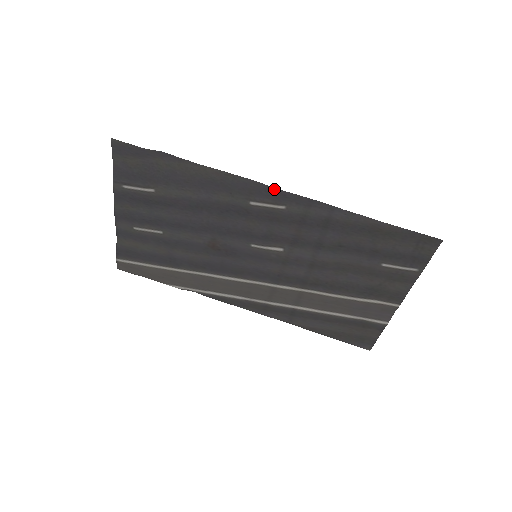
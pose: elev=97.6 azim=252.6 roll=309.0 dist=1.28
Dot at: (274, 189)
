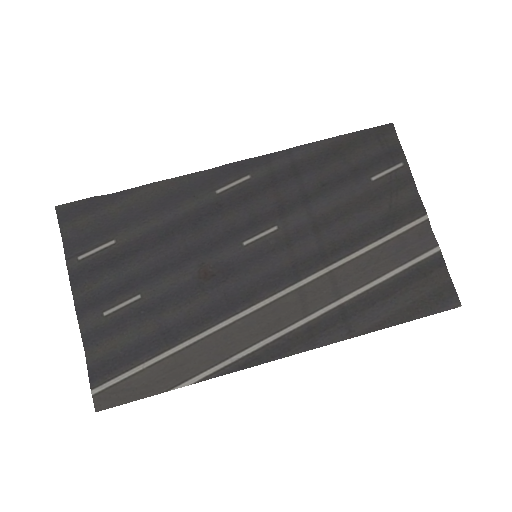
Dot at: (230, 165)
